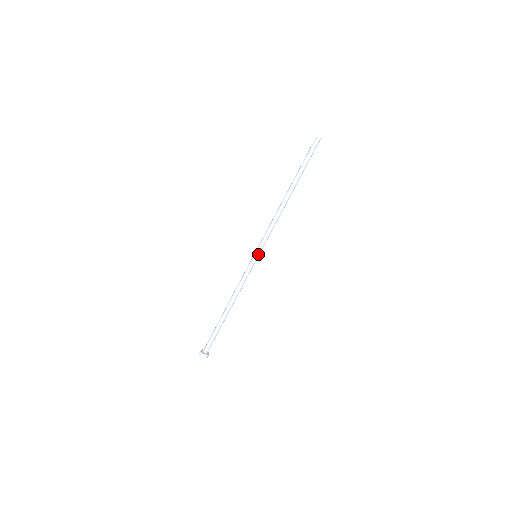
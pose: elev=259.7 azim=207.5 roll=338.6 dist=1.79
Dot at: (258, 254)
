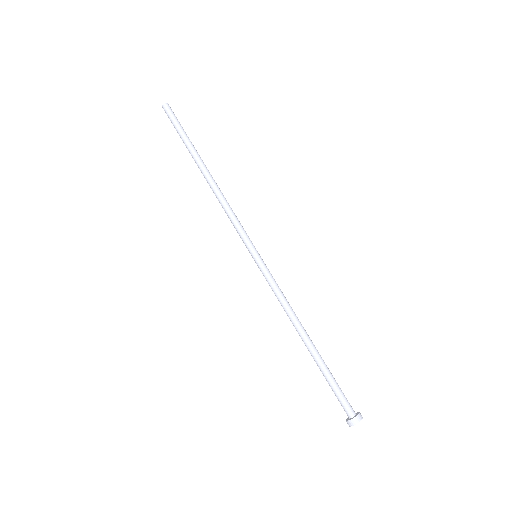
Dot at: (255, 251)
